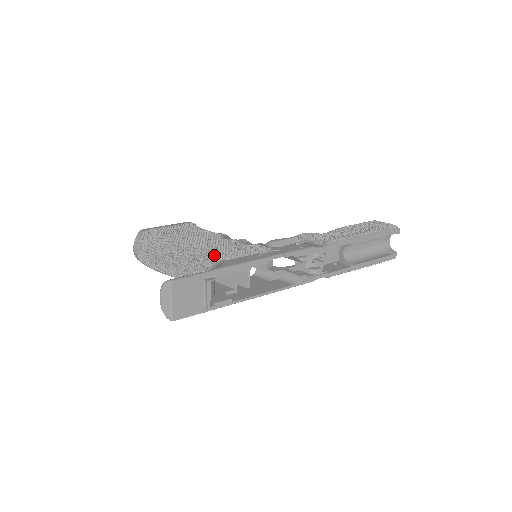
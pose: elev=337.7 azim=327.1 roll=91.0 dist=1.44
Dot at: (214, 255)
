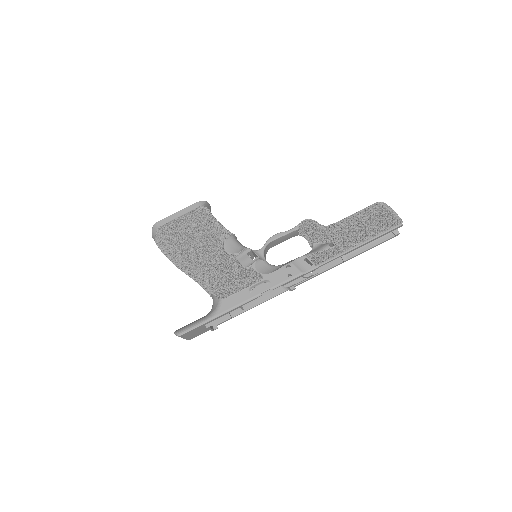
Dot at: (214, 287)
